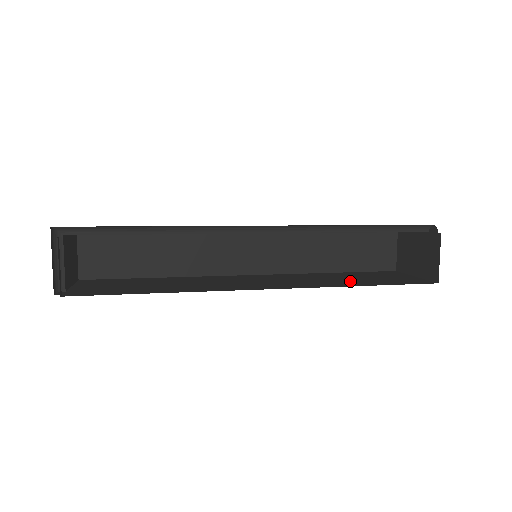
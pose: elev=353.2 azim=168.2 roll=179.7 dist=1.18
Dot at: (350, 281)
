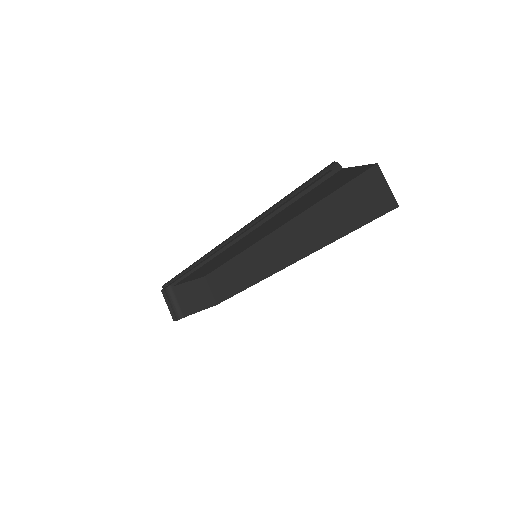
Dot at: occluded
